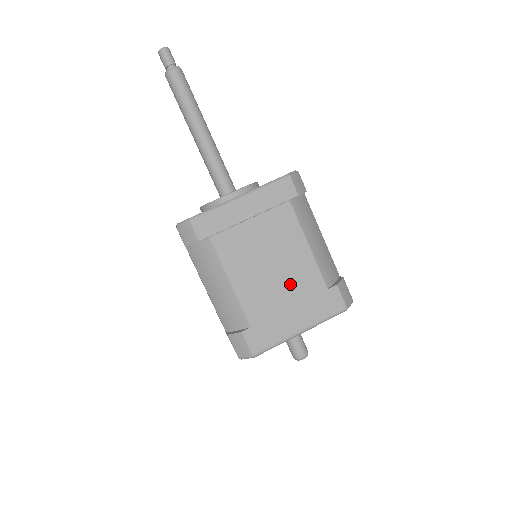
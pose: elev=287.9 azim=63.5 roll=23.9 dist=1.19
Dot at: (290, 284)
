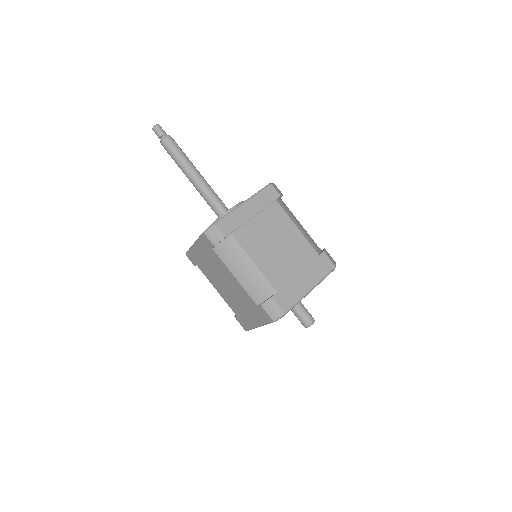
Dot at: (294, 256)
